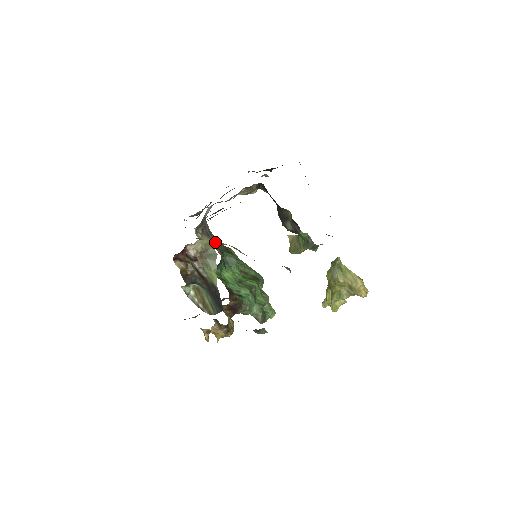
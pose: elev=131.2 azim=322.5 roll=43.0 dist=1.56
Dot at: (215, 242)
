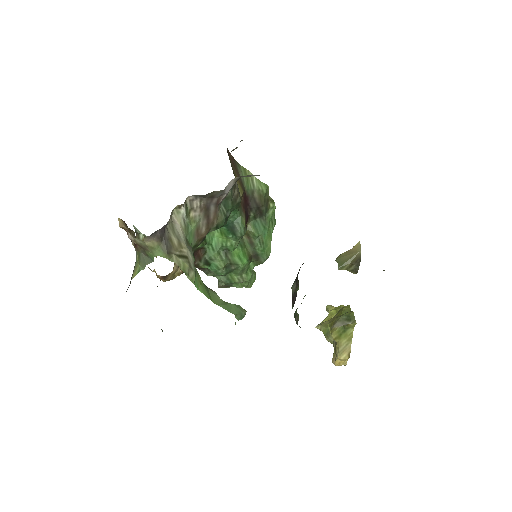
Dot at: (161, 251)
